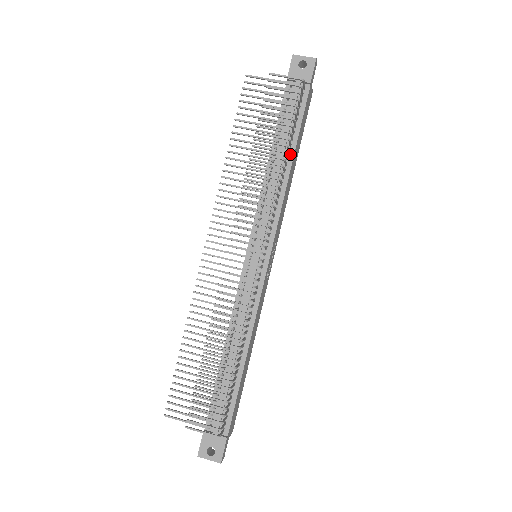
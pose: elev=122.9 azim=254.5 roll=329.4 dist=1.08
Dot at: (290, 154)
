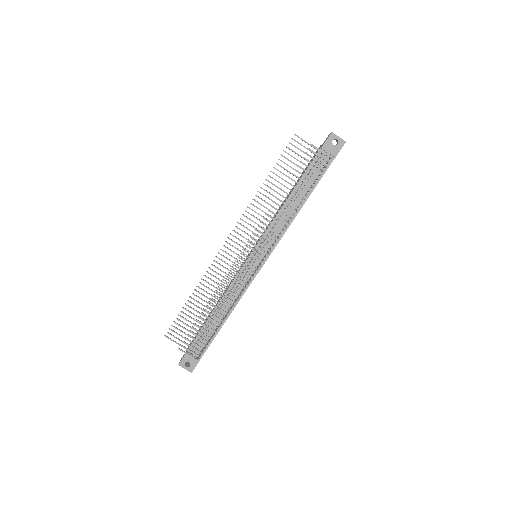
Dot at: (303, 200)
